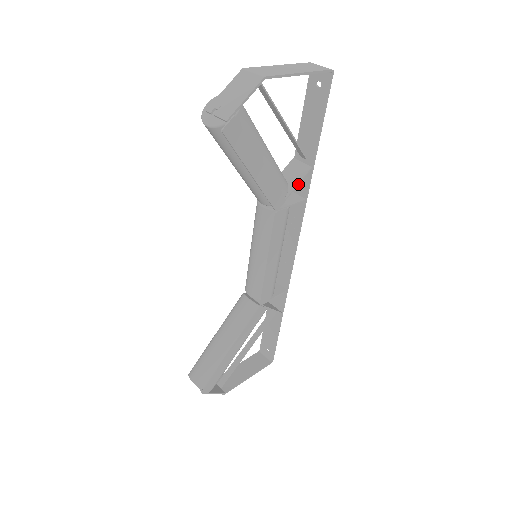
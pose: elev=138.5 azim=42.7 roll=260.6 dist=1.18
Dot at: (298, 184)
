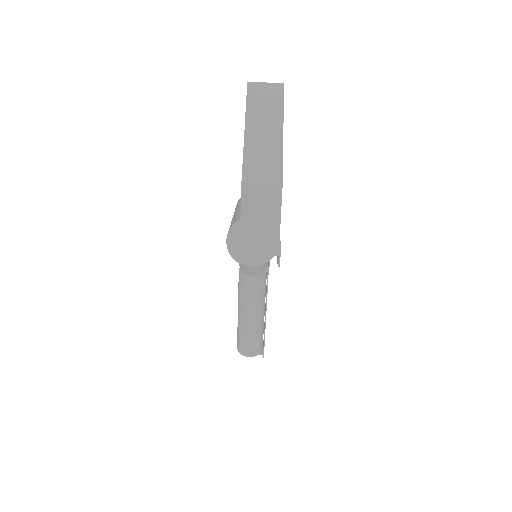
Dot at: occluded
